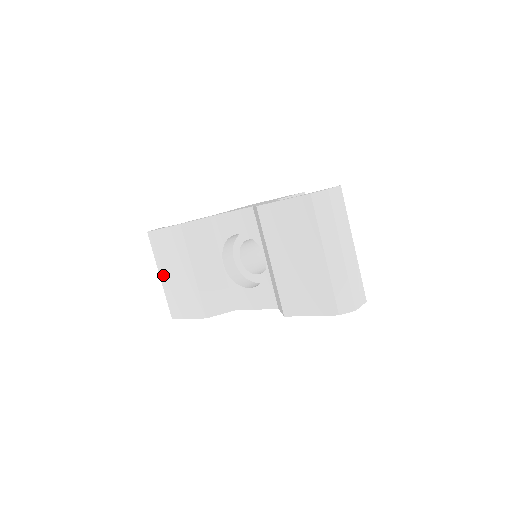
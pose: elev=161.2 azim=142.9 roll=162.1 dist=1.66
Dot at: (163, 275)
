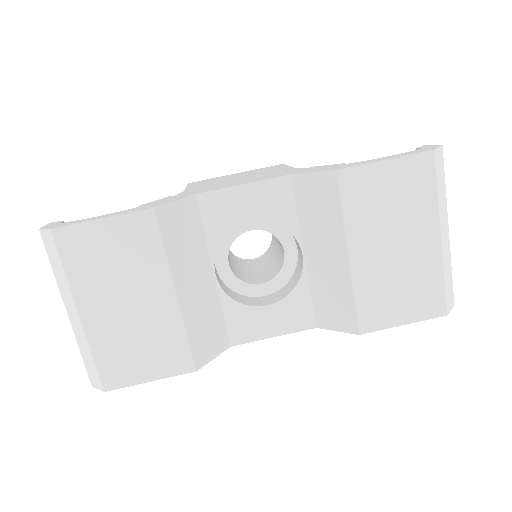
Dot at: (90, 311)
